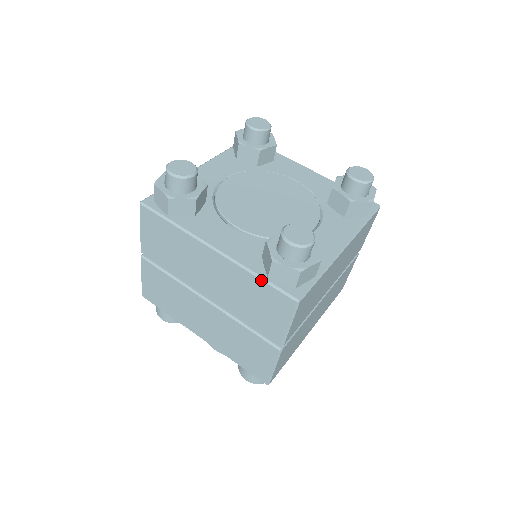
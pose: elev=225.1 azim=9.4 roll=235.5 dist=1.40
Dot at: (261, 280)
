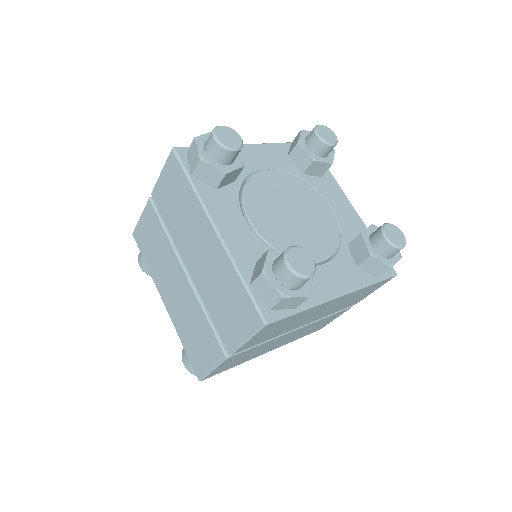
Dot at: (243, 284)
